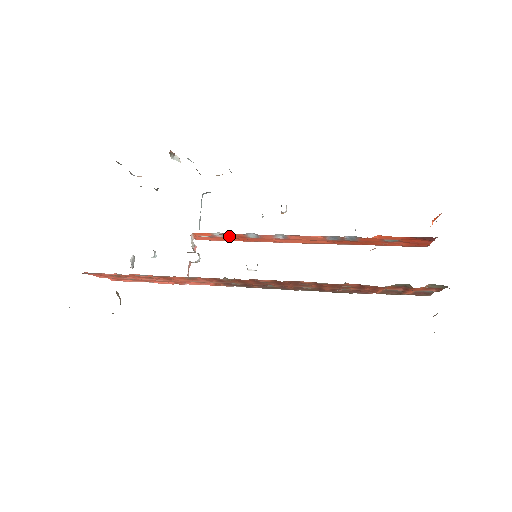
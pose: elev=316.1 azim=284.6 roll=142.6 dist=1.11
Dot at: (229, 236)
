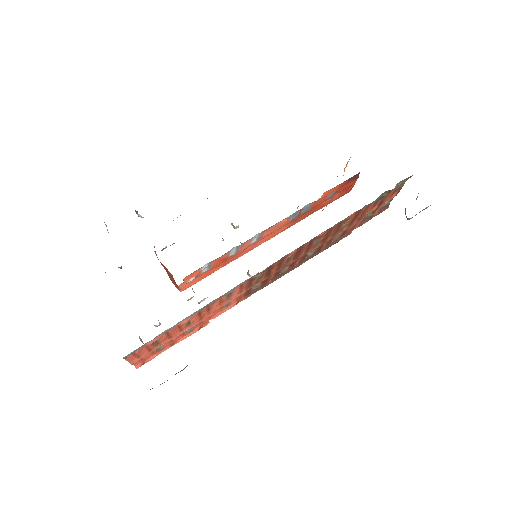
Dot at: (213, 265)
